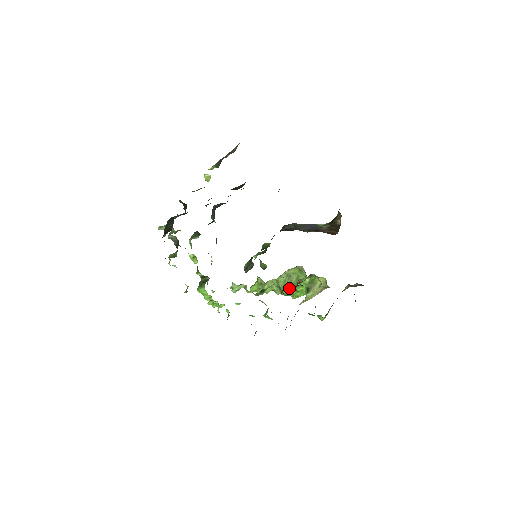
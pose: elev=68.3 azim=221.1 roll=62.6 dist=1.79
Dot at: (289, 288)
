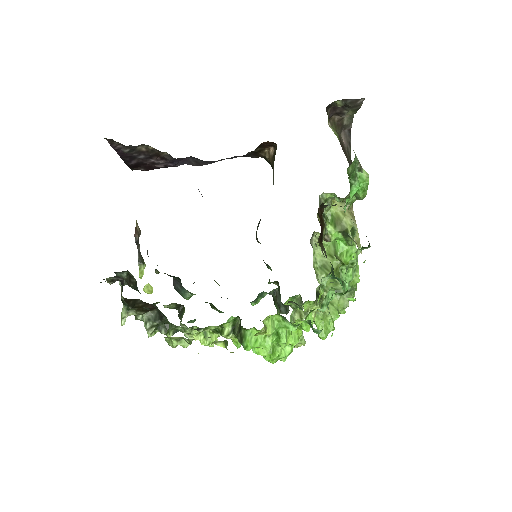
Dot at: occluded
